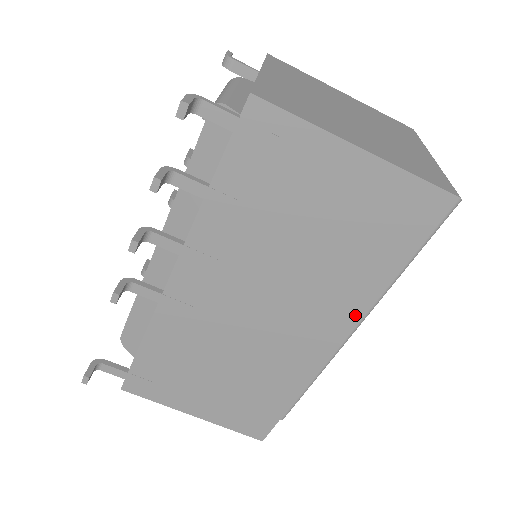
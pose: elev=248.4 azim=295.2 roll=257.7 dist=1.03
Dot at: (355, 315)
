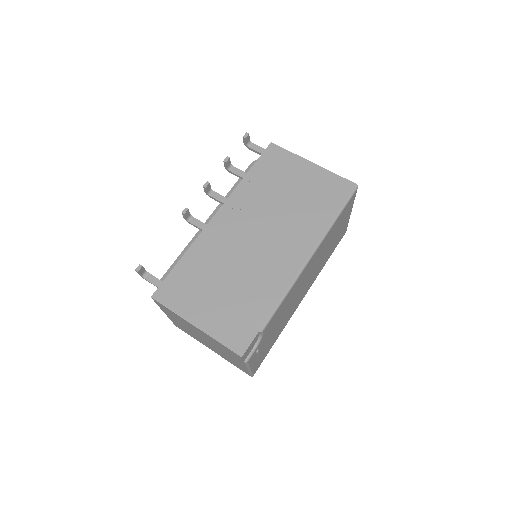
Dot at: (312, 243)
